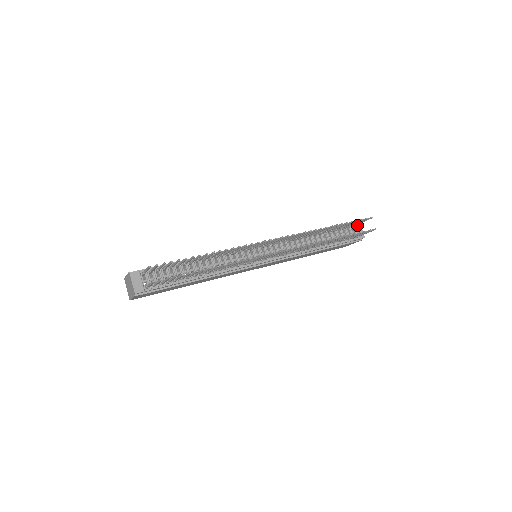
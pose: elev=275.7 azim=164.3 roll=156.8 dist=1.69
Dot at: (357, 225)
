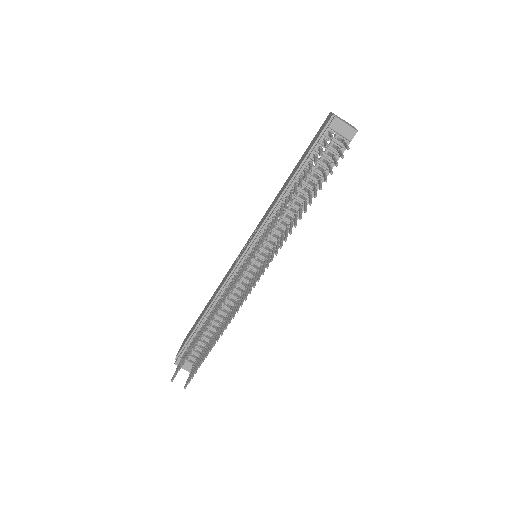
Dot at: (334, 125)
